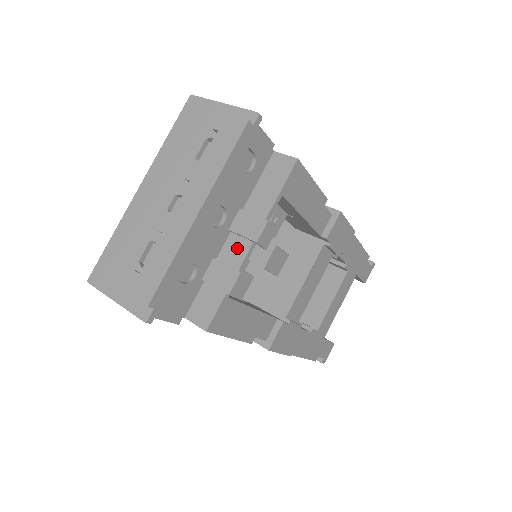
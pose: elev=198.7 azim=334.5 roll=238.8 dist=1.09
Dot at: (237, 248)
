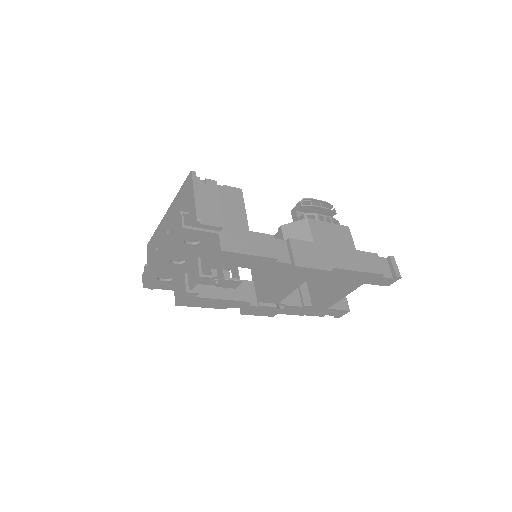
Dot at: occluded
